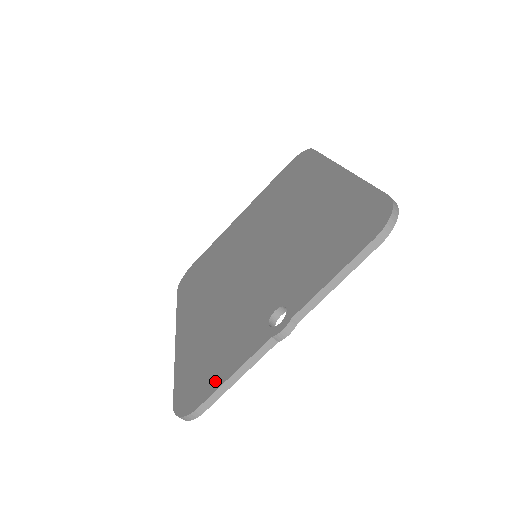
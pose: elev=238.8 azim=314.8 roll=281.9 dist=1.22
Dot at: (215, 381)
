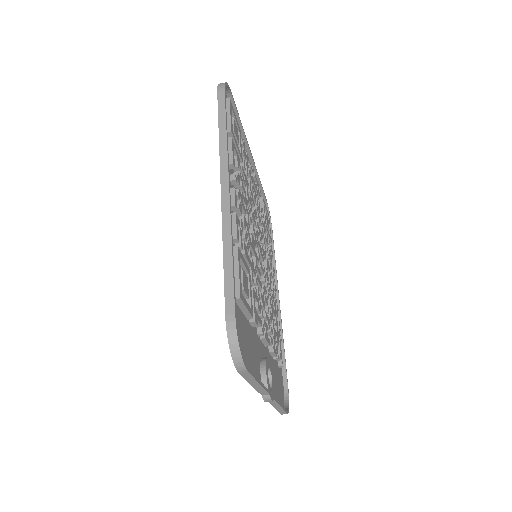
Dot at: occluded
